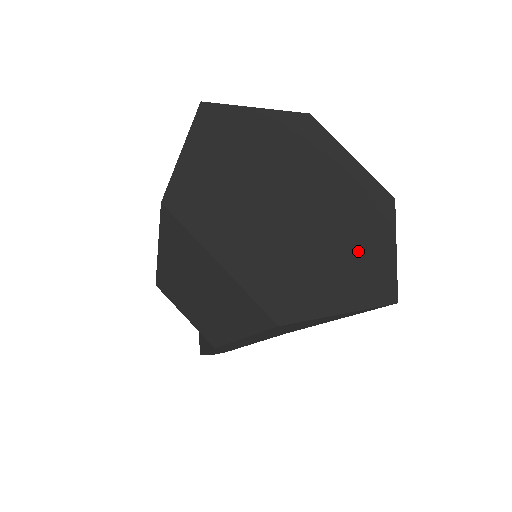
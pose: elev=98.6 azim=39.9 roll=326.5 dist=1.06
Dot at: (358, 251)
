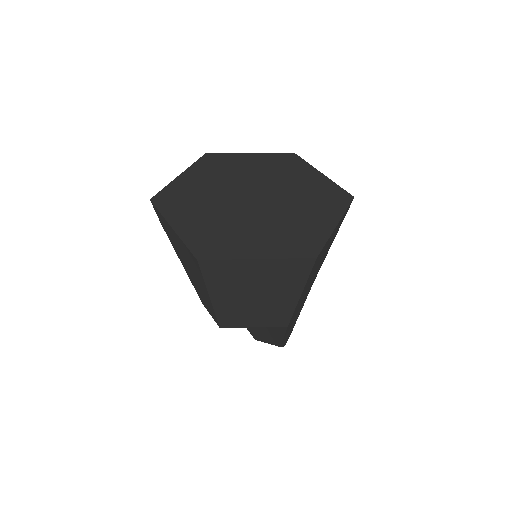
Dot at: (309, 193)
